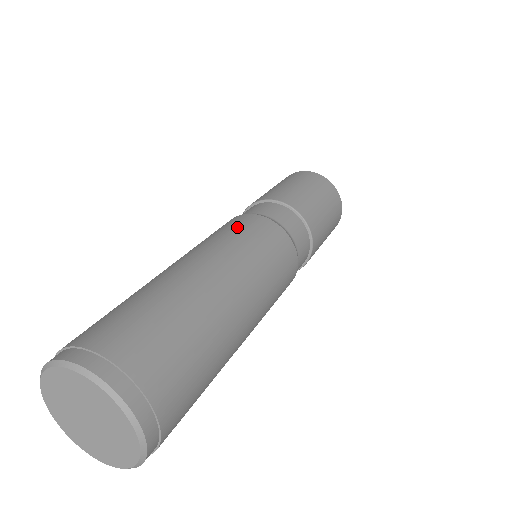
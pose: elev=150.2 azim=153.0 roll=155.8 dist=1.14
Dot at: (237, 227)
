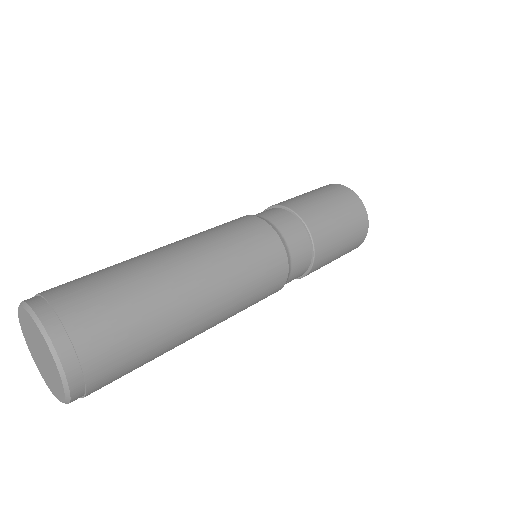
Dot at: (243, 232)
